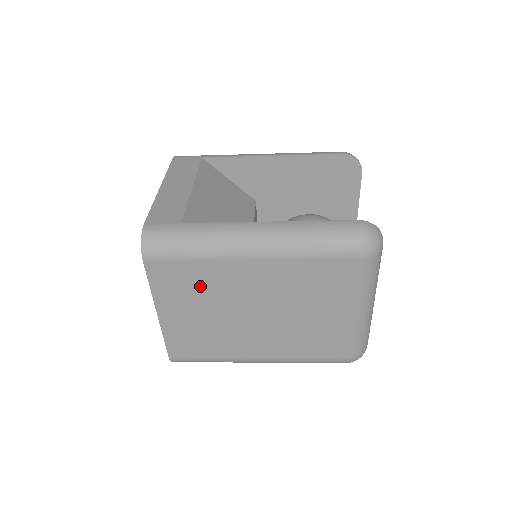
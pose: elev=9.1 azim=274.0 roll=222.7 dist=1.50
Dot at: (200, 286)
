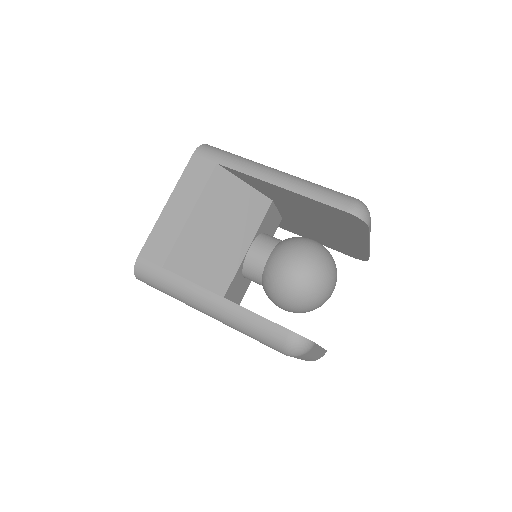
Dot at: occluded
